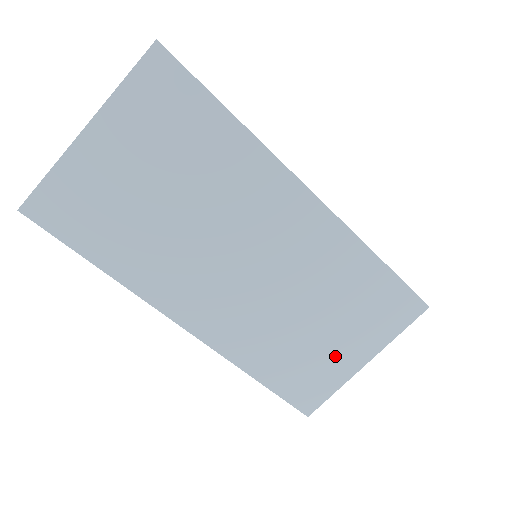
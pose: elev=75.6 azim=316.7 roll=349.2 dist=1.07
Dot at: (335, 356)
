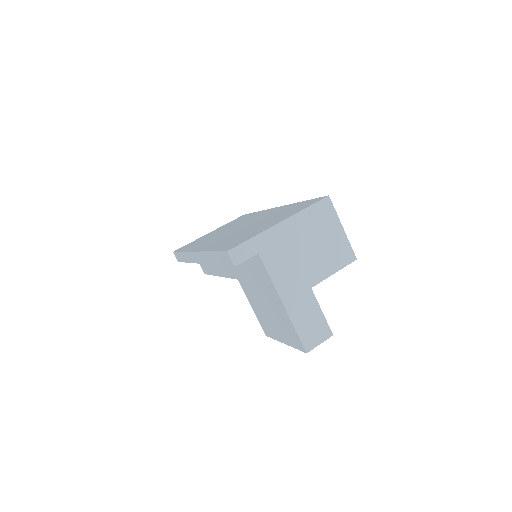
Dot at: (262, 228)
